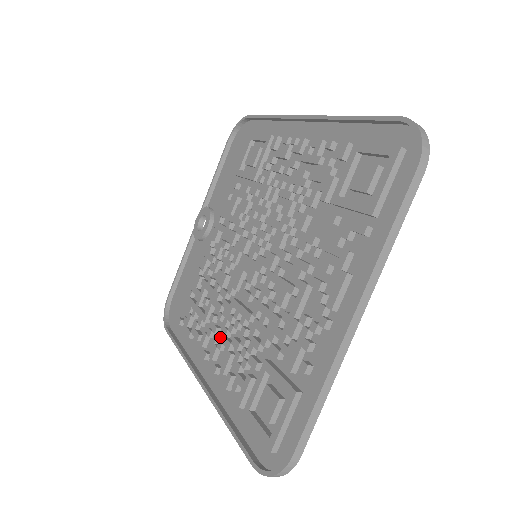
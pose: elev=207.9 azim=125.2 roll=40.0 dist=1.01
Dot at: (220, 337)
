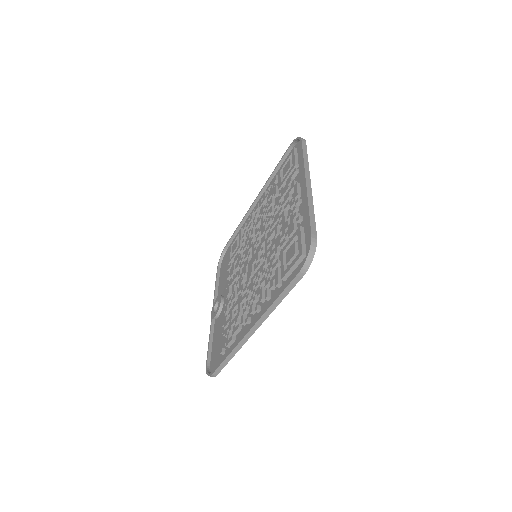
Dot at: (252, 297)
